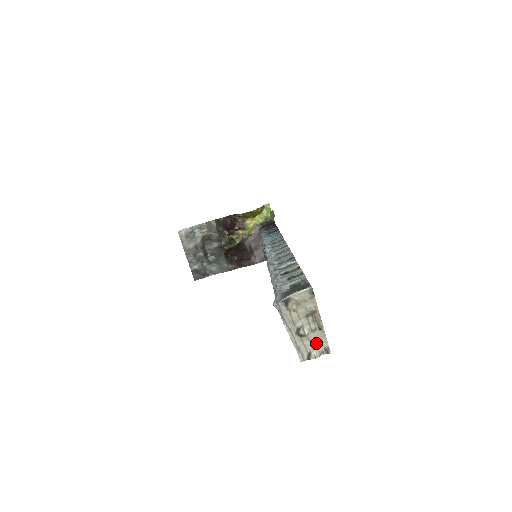
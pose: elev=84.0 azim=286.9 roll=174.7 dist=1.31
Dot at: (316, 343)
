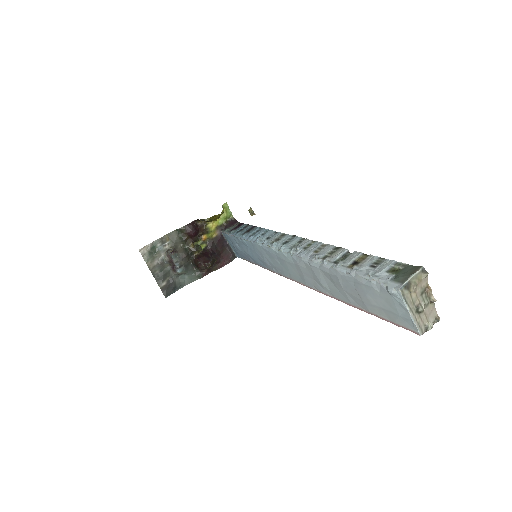
Dot at: (429, 315)
